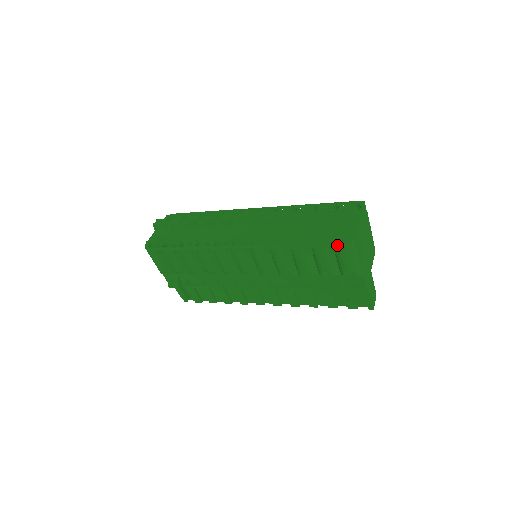
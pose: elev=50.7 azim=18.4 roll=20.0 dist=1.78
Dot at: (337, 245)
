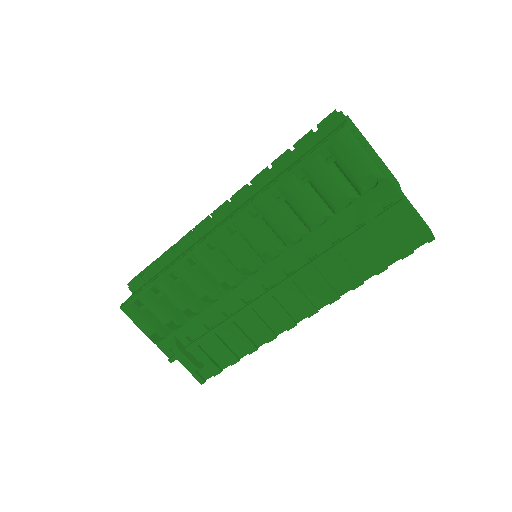
Dot at: (328, 141)
